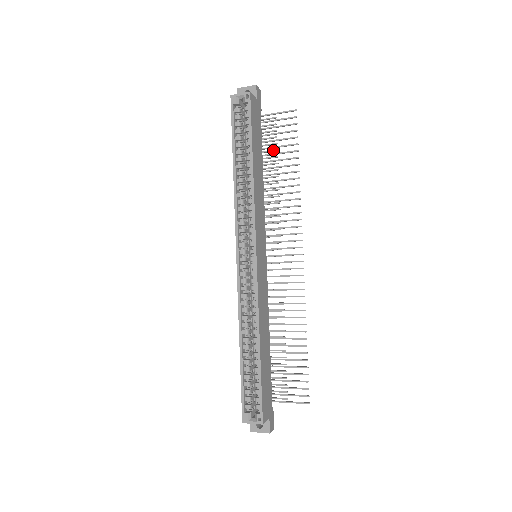
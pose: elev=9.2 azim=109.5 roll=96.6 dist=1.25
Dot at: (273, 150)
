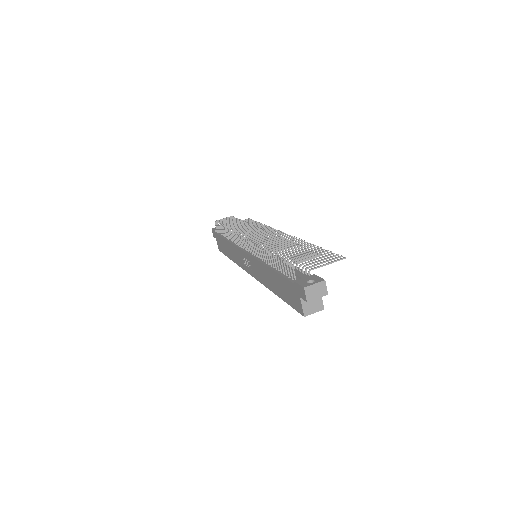
Dot at: occluded
